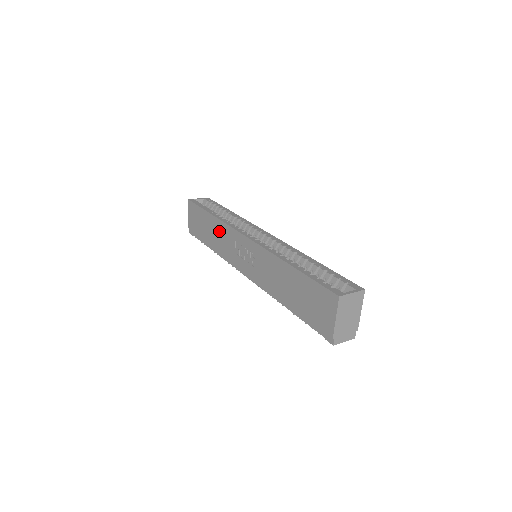
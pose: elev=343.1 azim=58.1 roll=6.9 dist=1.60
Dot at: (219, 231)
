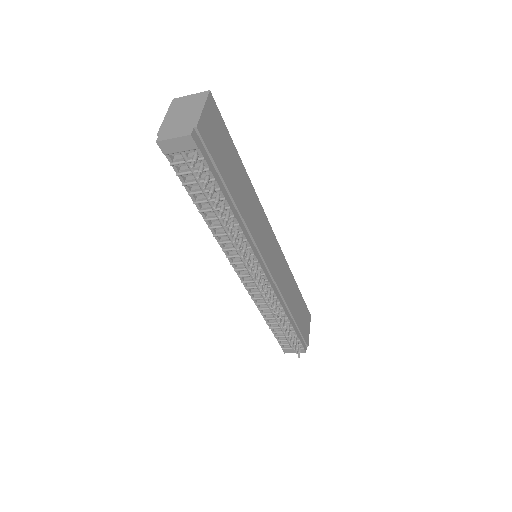
Dot at: occluded
